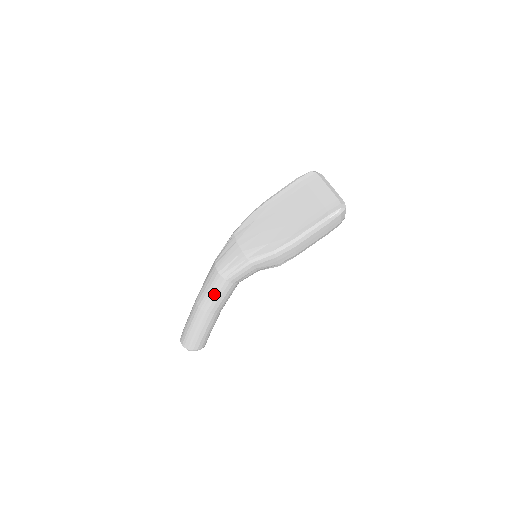
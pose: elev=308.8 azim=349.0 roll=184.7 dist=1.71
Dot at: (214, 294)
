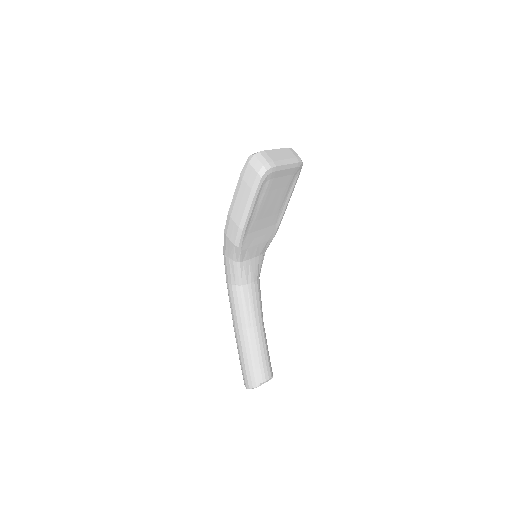
Dot at: (230, 303)
